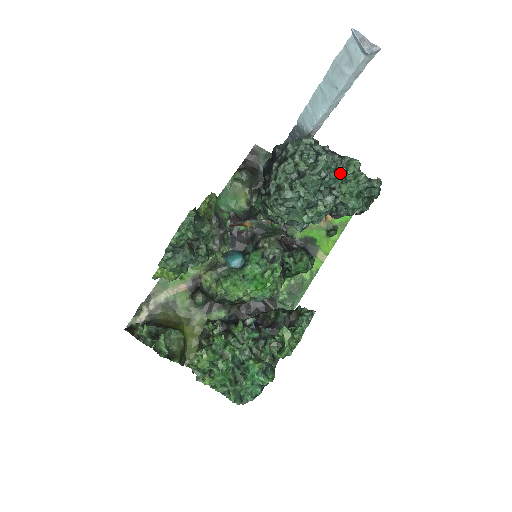
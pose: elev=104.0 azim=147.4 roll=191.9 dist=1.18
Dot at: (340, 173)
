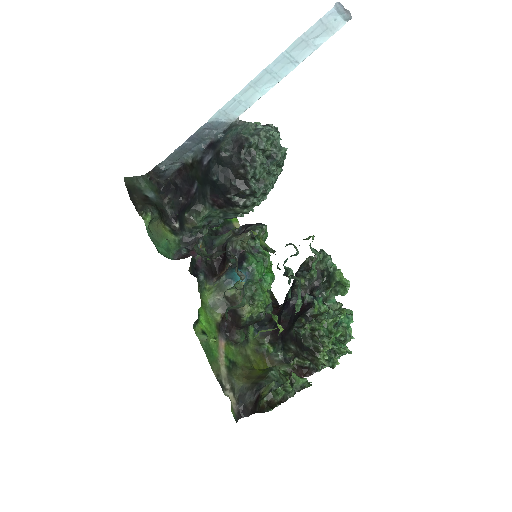
Dot at: (279, 137)
